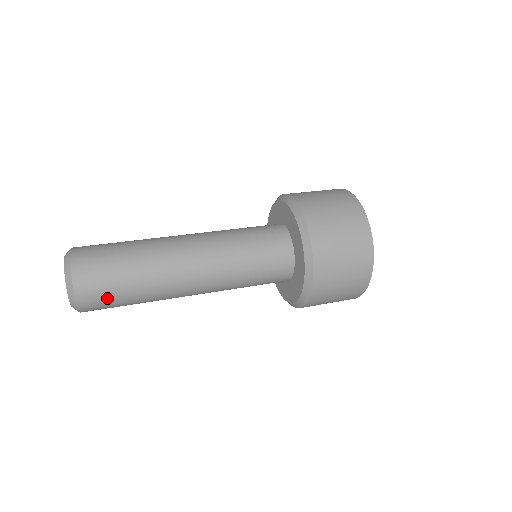
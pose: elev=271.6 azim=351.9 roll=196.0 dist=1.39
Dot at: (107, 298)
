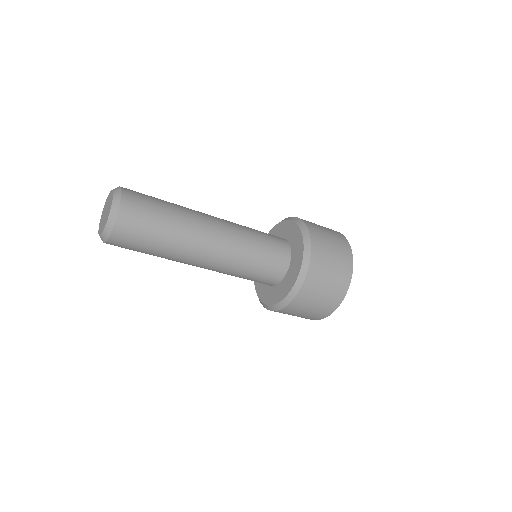
Dot at: occluded
